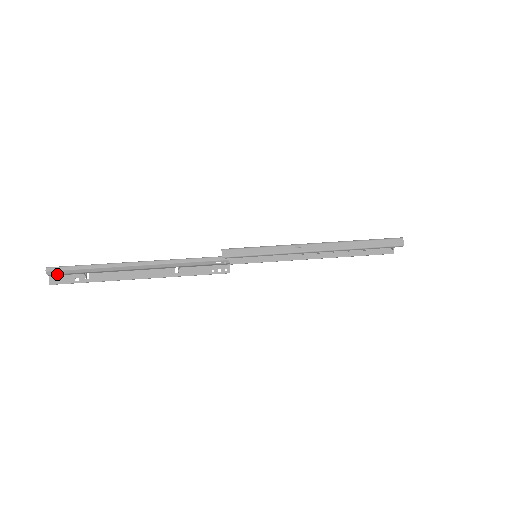
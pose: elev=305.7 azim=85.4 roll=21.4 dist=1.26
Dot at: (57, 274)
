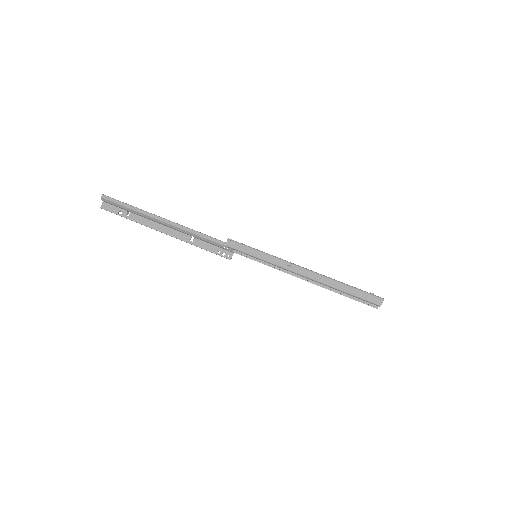
Dot at: (108, 202)
